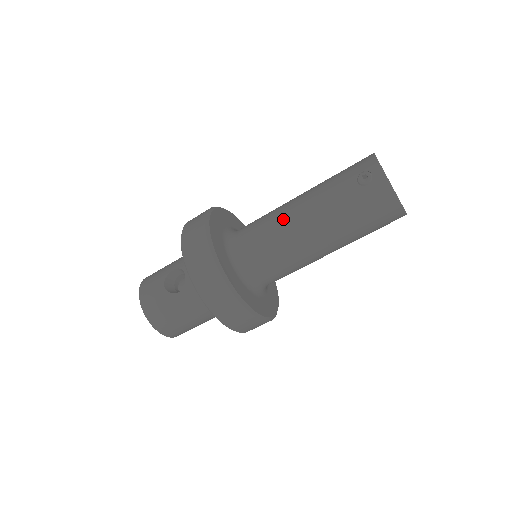
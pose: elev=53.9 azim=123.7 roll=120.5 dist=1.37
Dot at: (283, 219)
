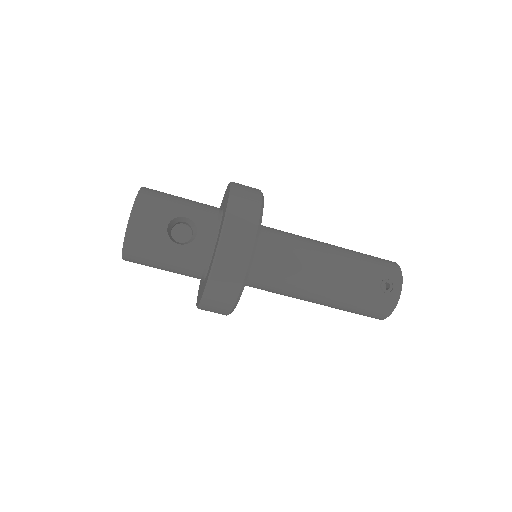
Dot at: (312, 262)
